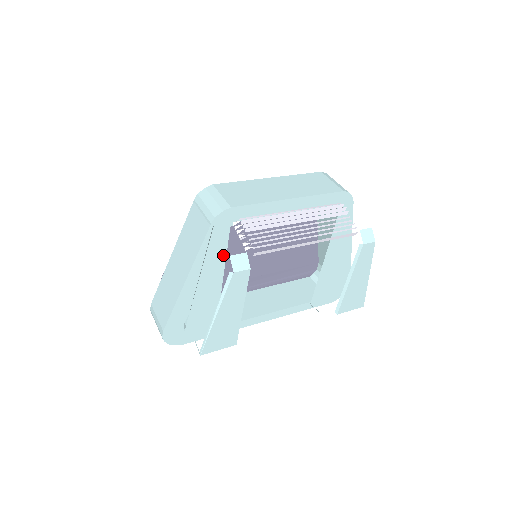
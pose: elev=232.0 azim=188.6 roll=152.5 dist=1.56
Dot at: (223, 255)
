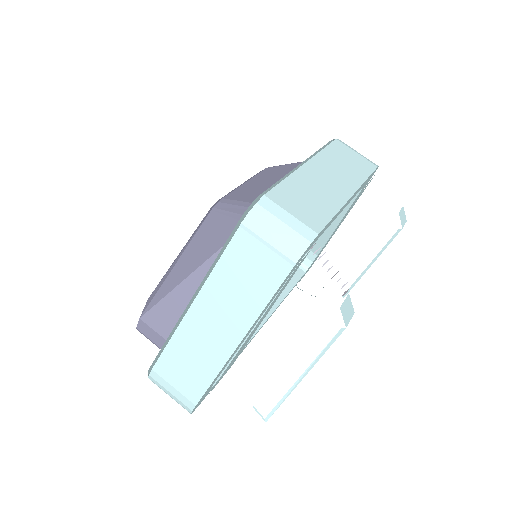
Dot at: (282, 290)
